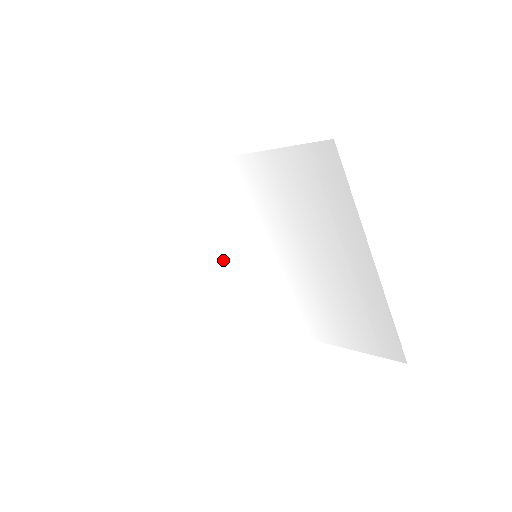
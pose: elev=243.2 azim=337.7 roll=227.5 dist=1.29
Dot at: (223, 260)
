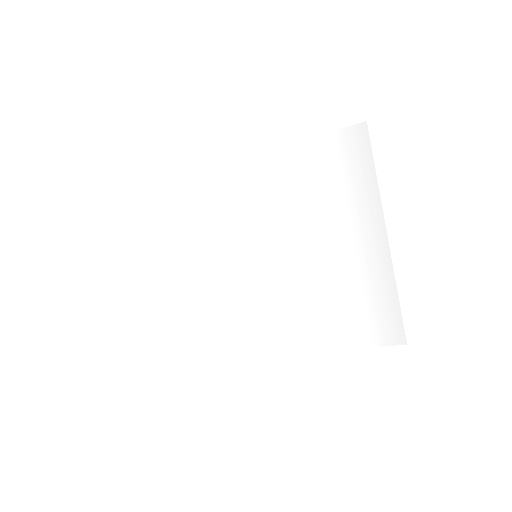
Dot at: (210, 273)
